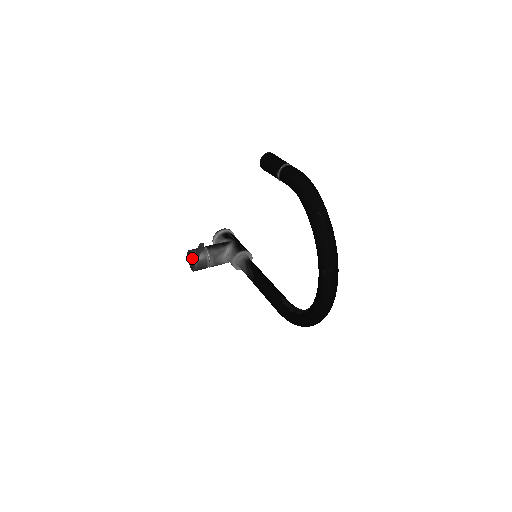
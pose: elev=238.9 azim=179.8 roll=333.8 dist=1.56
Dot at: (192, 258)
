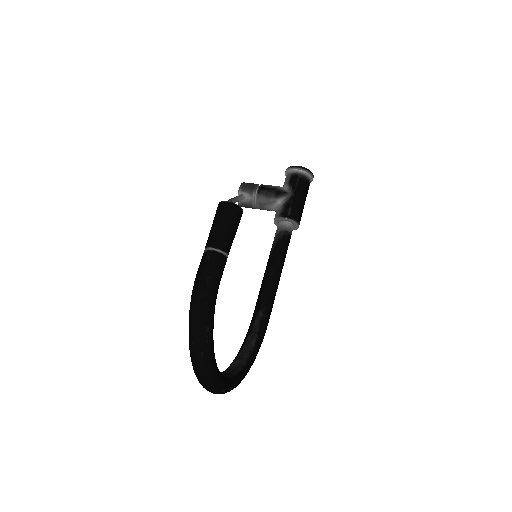
Dot at: occluded
